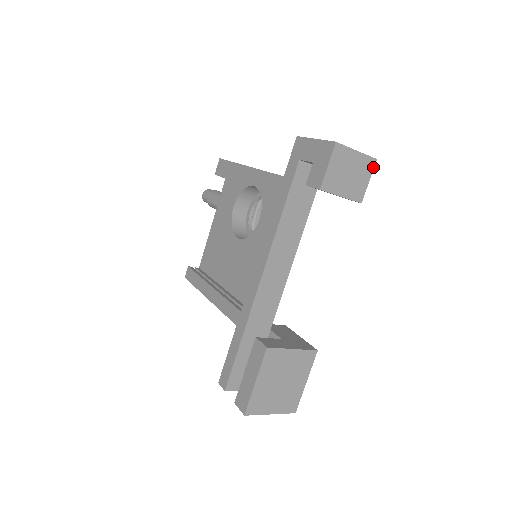
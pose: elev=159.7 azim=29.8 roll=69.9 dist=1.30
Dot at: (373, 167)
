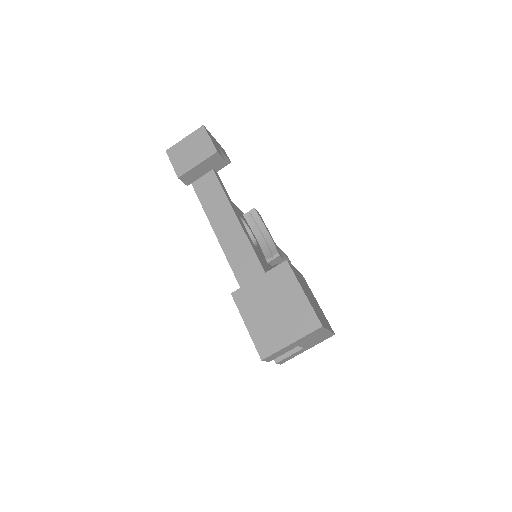
Dot at: (205, 130)
